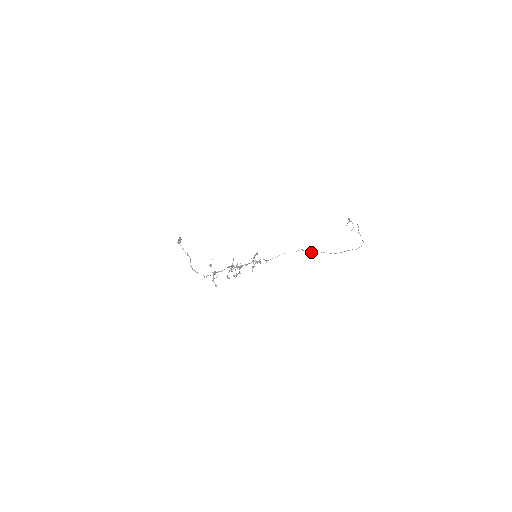
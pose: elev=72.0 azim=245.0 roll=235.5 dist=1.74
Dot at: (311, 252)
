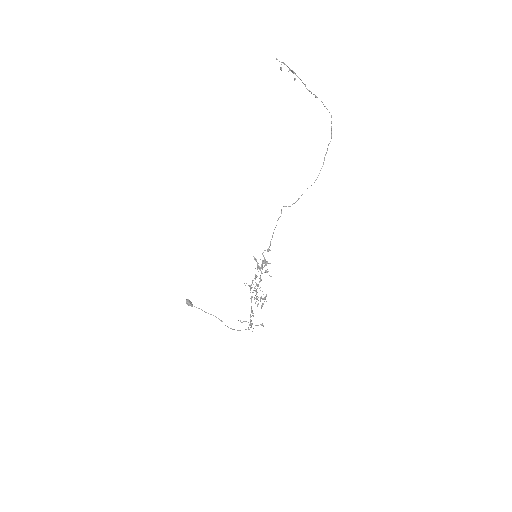
Dot at: (295, 202)
